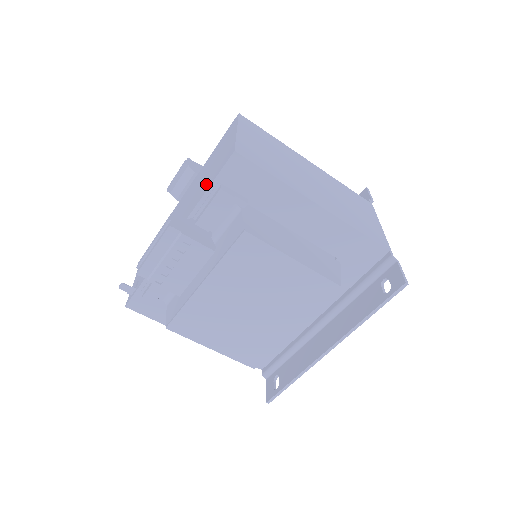
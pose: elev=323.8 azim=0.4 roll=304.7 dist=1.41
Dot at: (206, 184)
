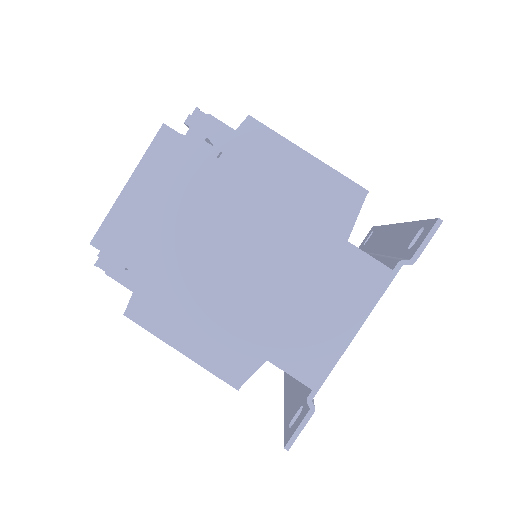
Dot at: occluded
